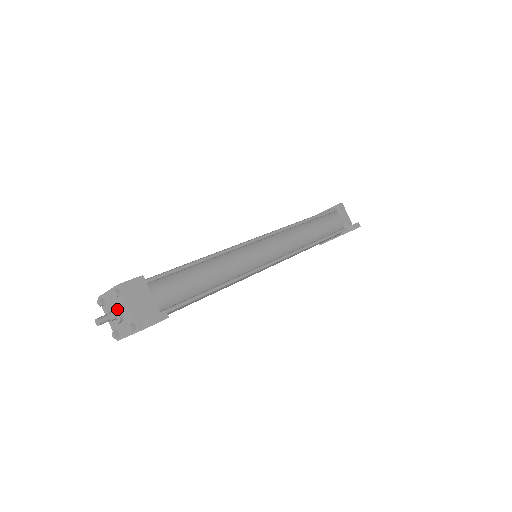
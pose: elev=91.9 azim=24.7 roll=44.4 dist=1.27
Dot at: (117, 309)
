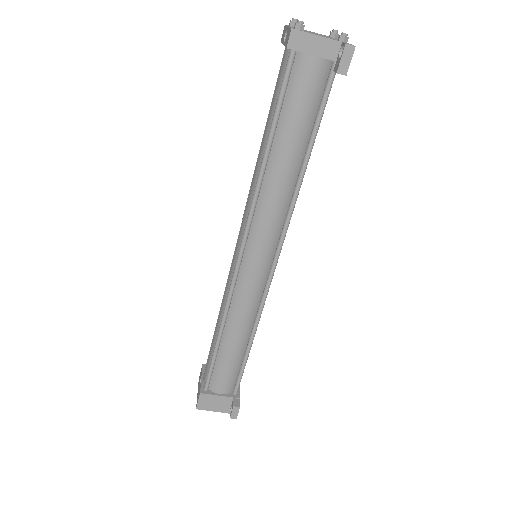
Dot at: occluded
